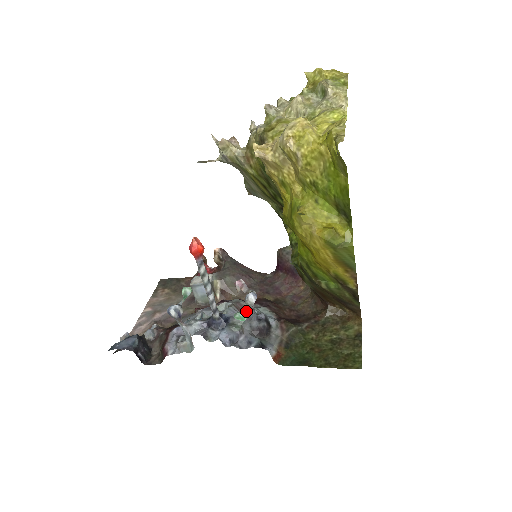
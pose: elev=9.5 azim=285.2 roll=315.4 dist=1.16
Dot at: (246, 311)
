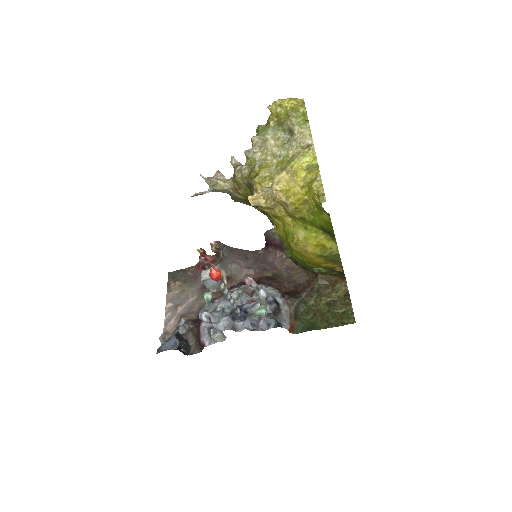
Dot at: (263, 307)
